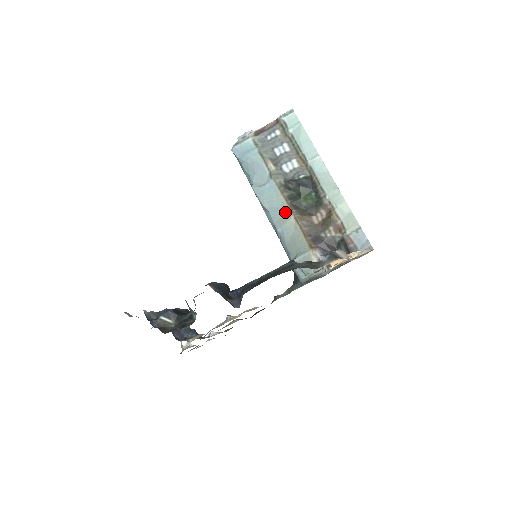
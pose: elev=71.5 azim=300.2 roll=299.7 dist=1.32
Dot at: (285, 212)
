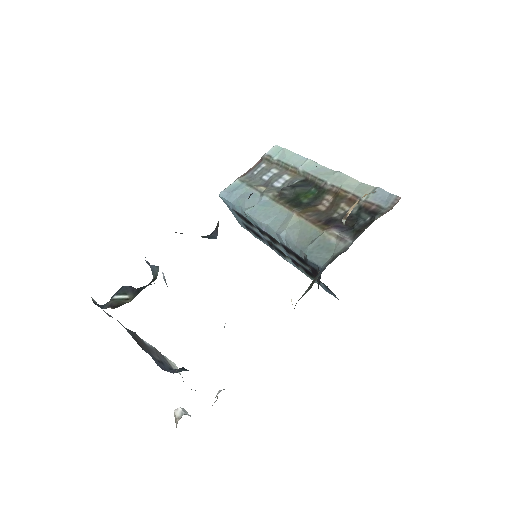
Dot at: (285, 216)
